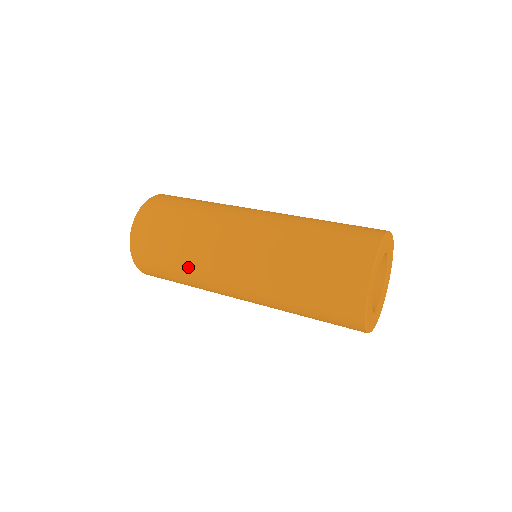
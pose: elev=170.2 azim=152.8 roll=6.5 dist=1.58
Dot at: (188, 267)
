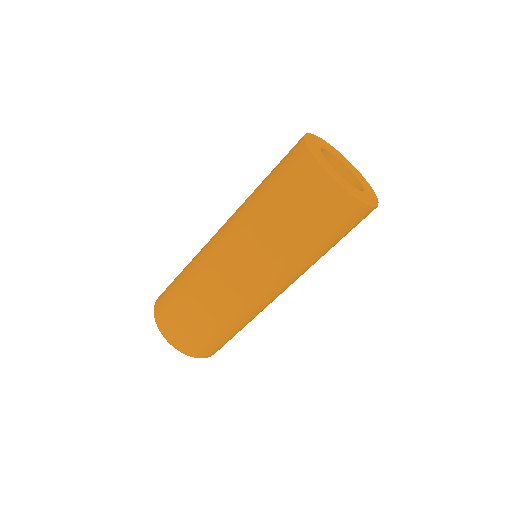
Dot at: (235, 320)
